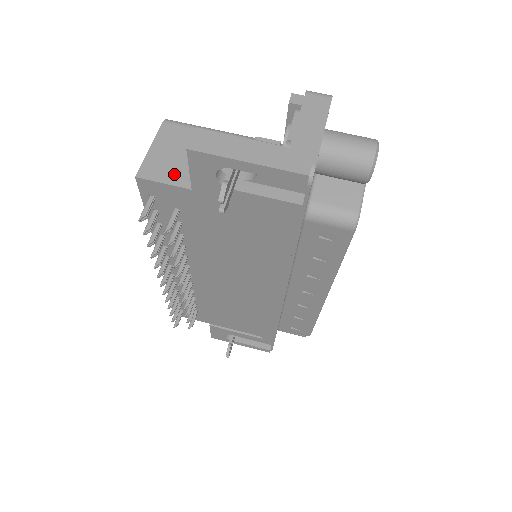
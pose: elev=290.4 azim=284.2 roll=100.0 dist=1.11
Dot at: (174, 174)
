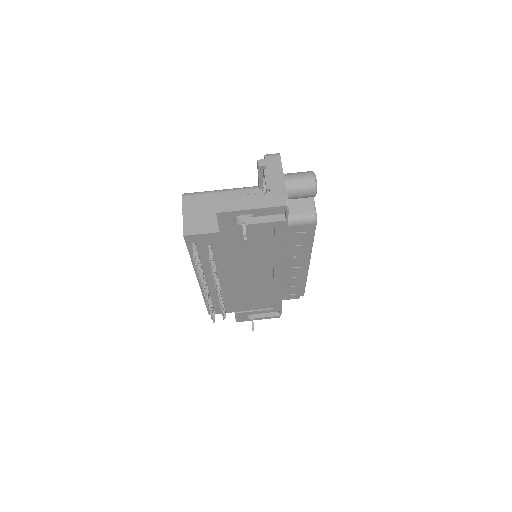
Dot at: (205, 226)
